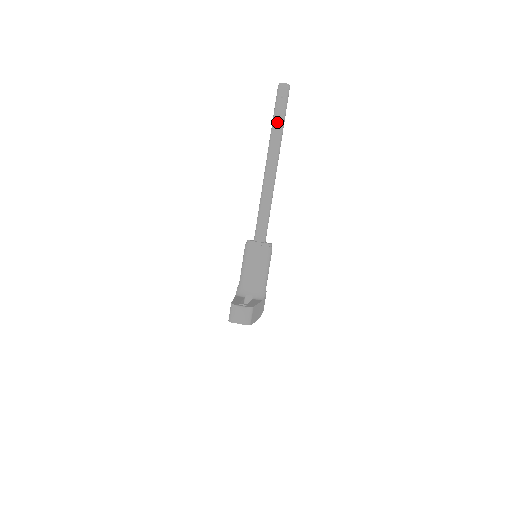
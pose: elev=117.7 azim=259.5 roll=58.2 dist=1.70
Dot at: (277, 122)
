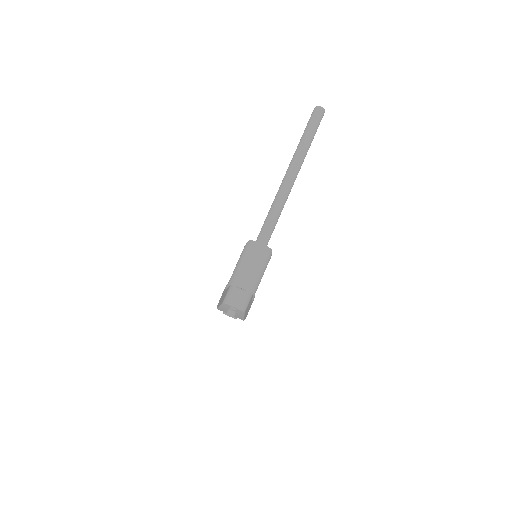
Dot at: (306, 138)
